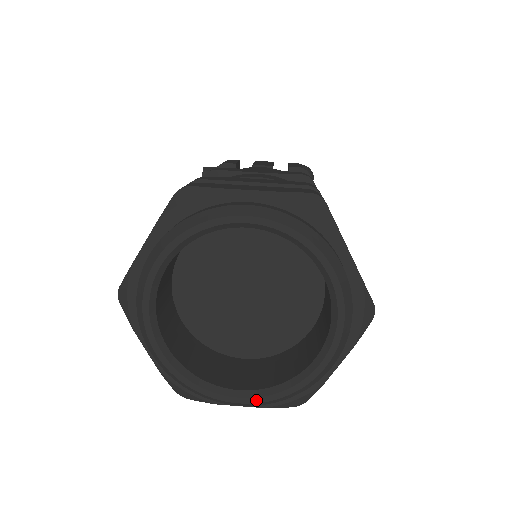
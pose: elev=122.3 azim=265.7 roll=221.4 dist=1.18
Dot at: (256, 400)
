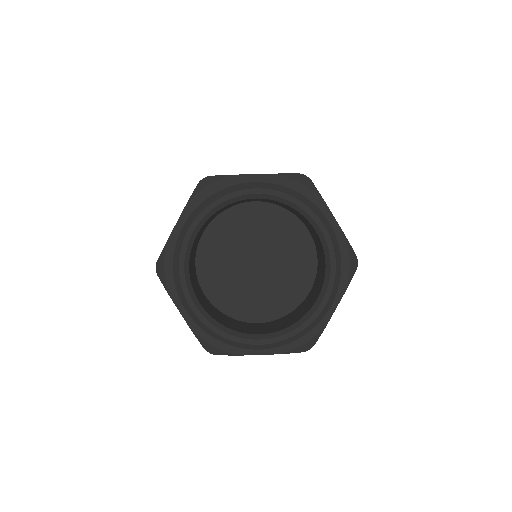
Dot at: (274, 340)
